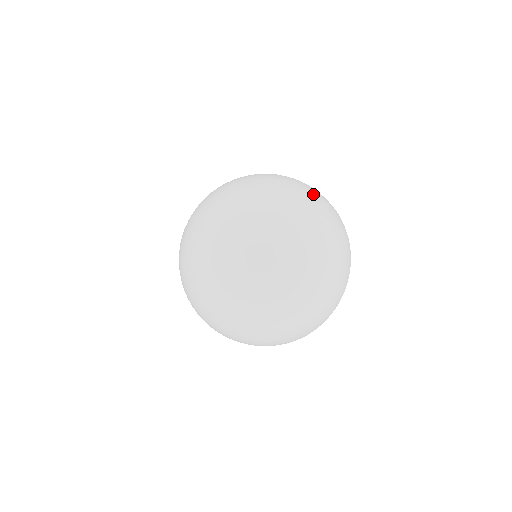
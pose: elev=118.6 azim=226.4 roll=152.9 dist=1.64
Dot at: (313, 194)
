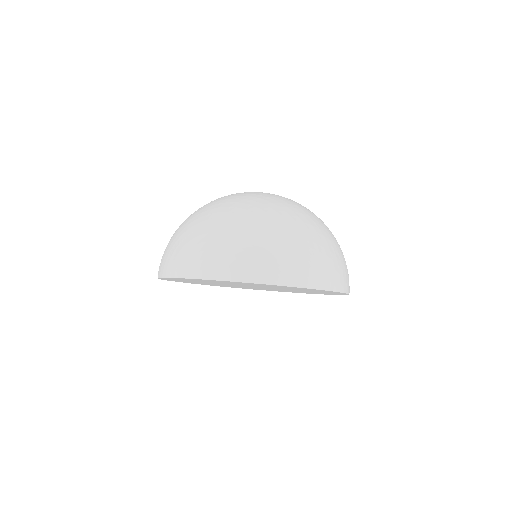
Dot at: occluded
